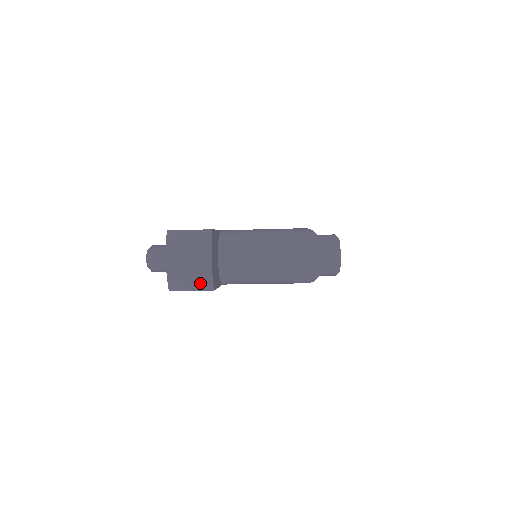
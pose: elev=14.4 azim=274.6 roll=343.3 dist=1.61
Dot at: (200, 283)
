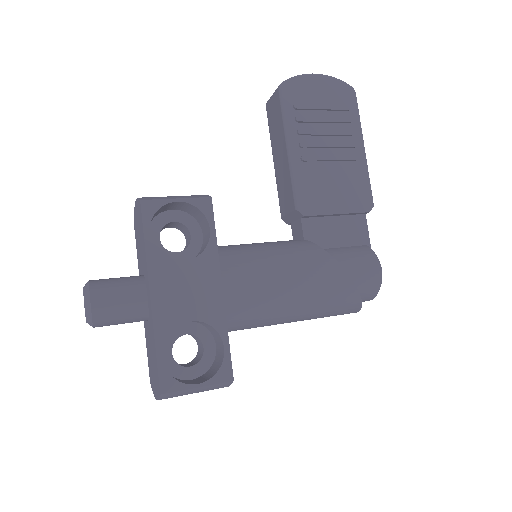
Dot at: occluded
